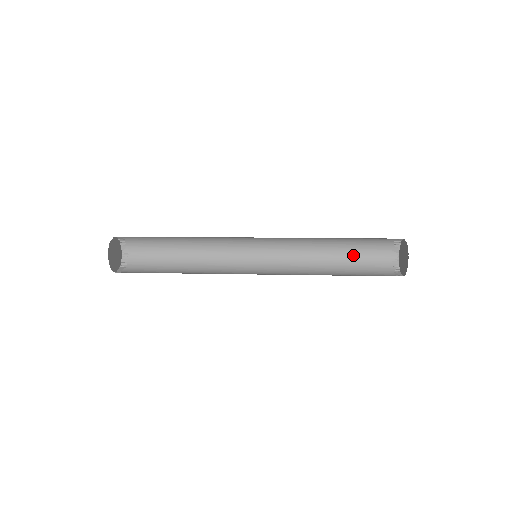
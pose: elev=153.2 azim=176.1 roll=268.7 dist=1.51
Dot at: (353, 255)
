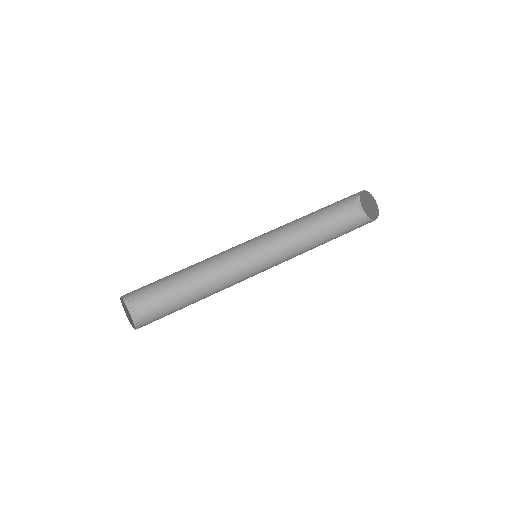
Dot at: (326, 211)
